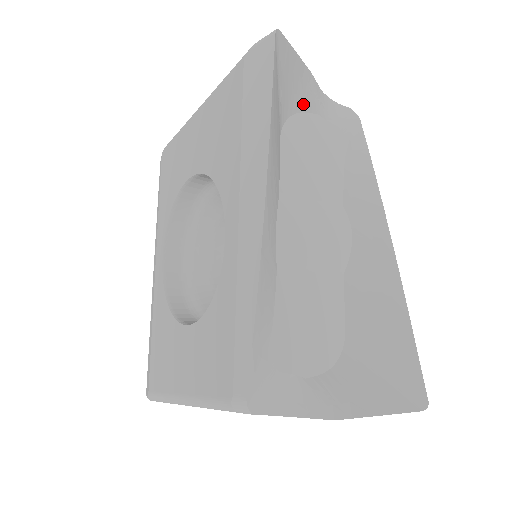
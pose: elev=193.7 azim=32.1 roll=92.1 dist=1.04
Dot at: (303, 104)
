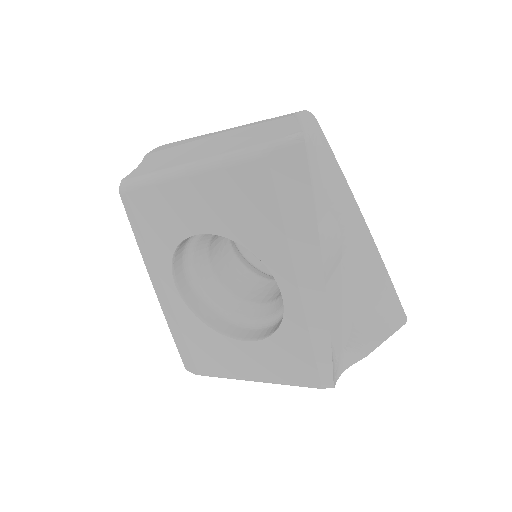
Dot at: occluded
